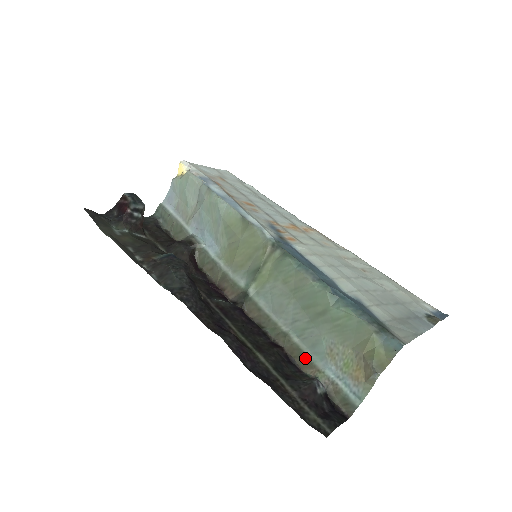
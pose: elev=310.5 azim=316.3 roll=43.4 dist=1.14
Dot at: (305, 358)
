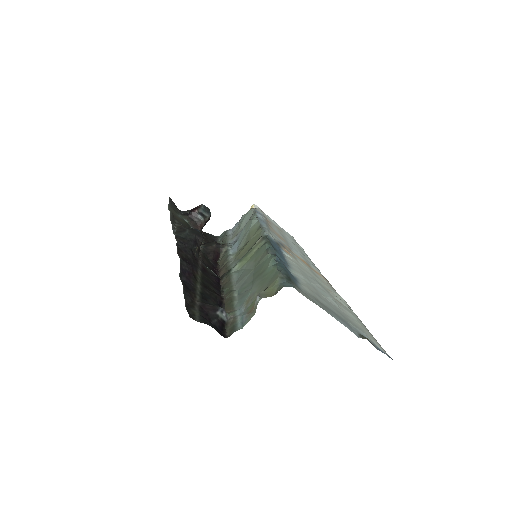
Dot at: (231, 304)
